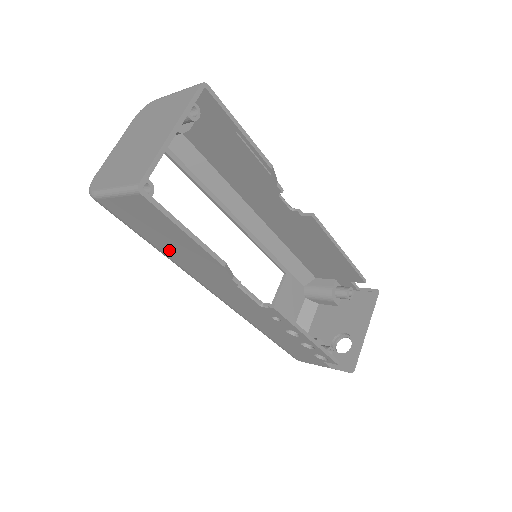
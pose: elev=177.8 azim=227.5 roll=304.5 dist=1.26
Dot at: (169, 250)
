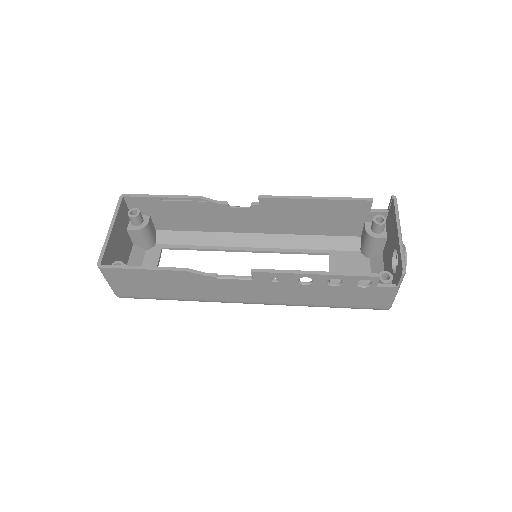
Dot at: (173, 293)
